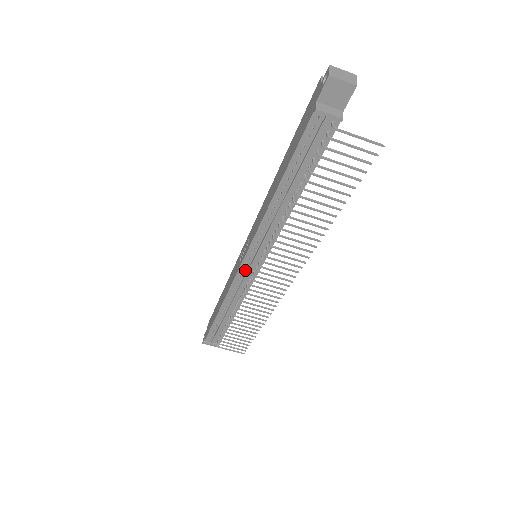
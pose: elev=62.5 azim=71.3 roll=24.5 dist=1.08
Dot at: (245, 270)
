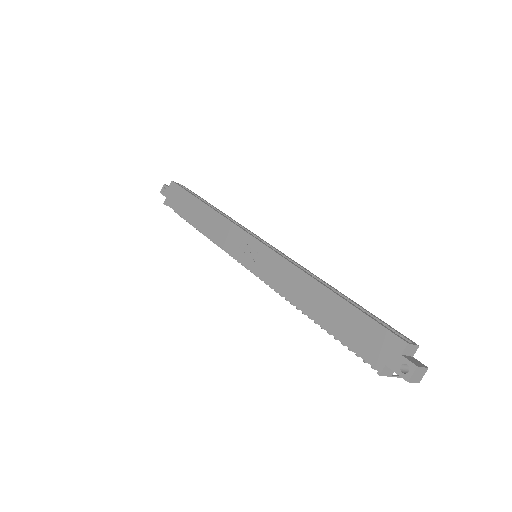
Dot at: occluded
